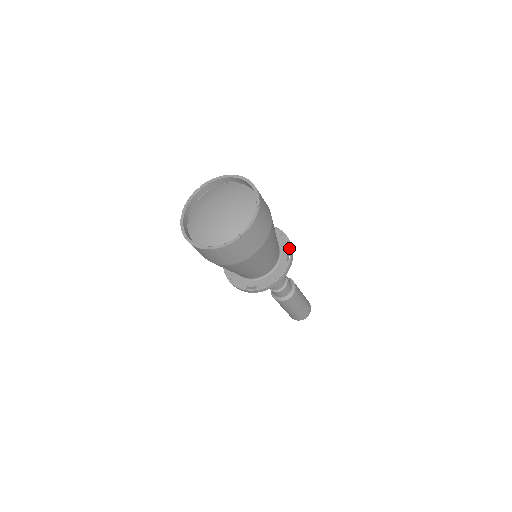
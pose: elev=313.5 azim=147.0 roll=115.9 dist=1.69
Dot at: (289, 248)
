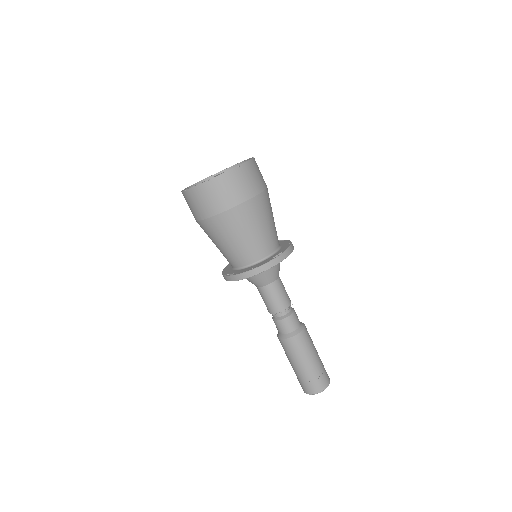
Dot at: (283, 251)
